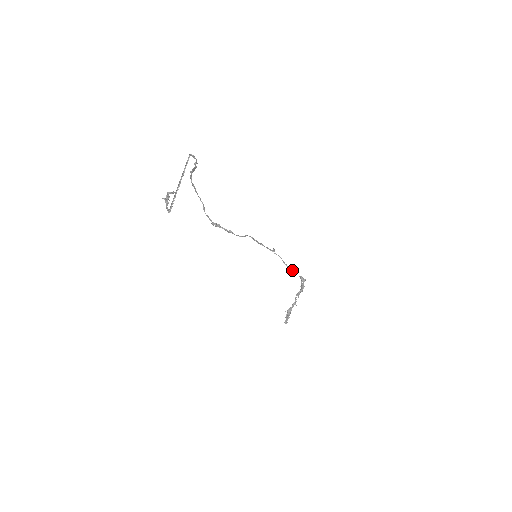
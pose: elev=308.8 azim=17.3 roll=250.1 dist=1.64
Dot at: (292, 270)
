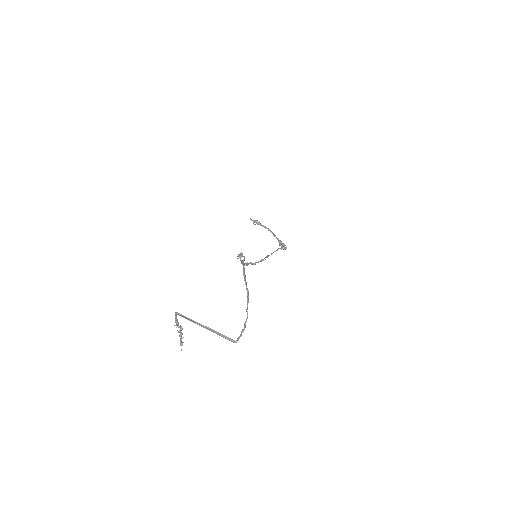
Dot at: occluded
